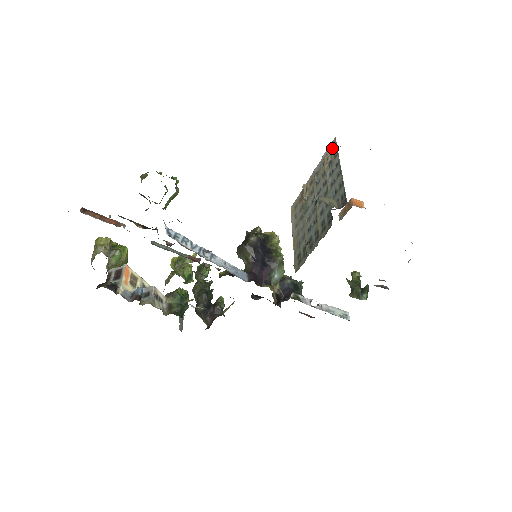
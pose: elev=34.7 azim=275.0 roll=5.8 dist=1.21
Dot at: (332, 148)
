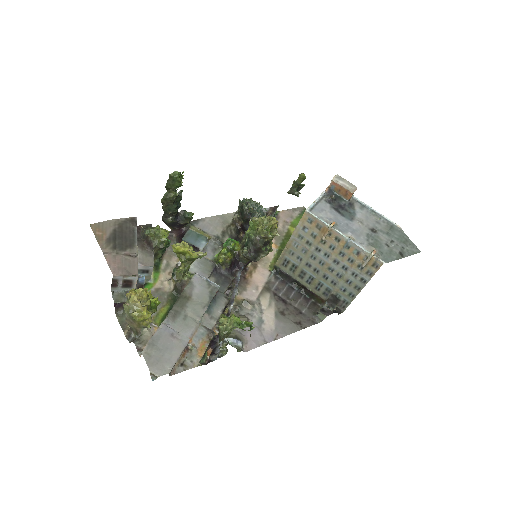
Dot at: (373, 263)
